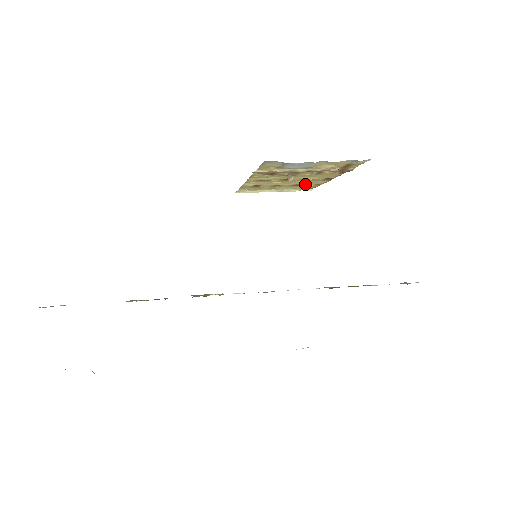
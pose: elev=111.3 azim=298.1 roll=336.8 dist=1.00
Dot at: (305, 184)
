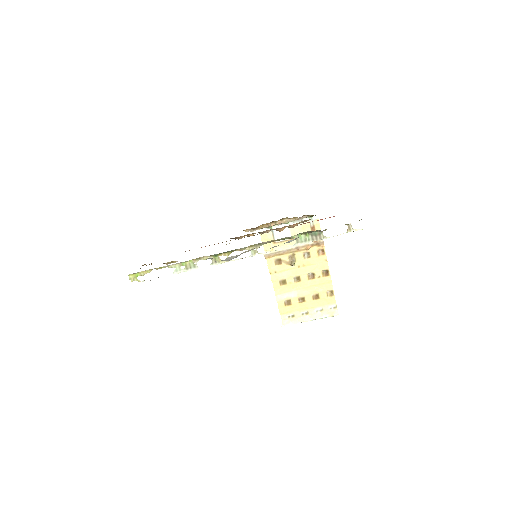
Dot at: (321, 293)
